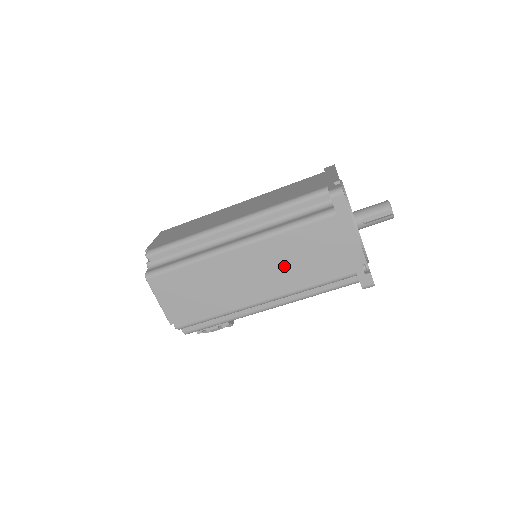
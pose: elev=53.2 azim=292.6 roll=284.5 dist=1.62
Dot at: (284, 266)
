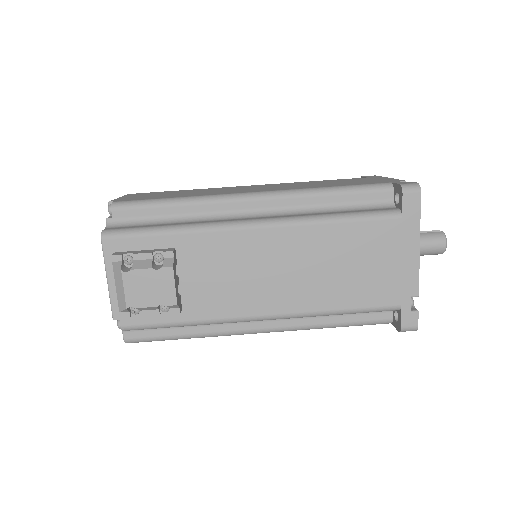
Dot at: occluded
